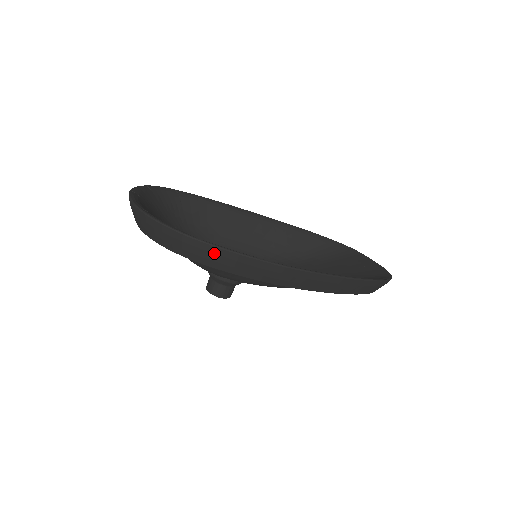
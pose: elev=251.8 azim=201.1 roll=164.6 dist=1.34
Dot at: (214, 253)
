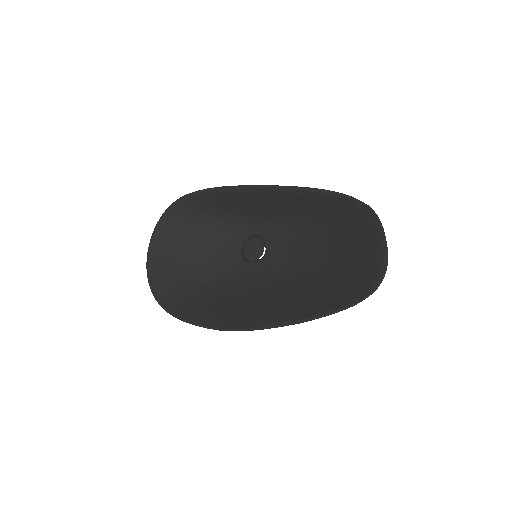
Dot at: occluded
